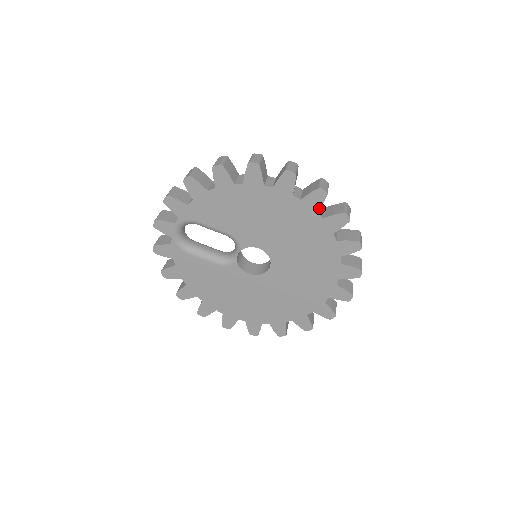
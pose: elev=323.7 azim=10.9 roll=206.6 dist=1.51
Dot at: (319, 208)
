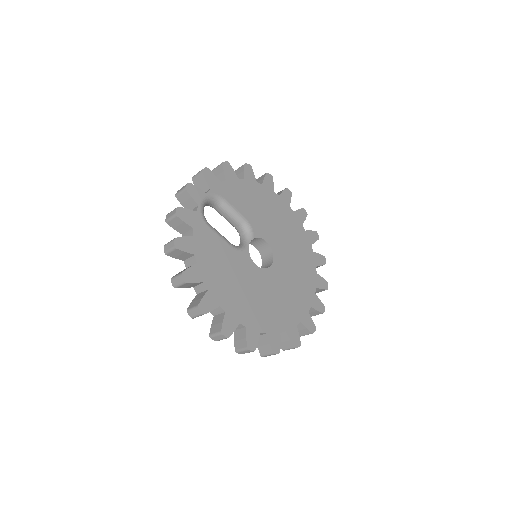
Dot at: occluded
